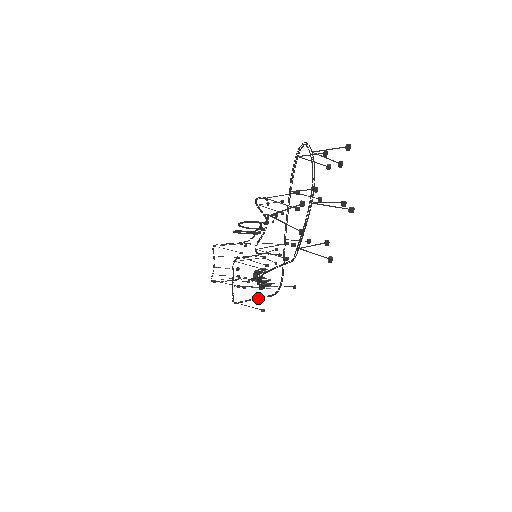
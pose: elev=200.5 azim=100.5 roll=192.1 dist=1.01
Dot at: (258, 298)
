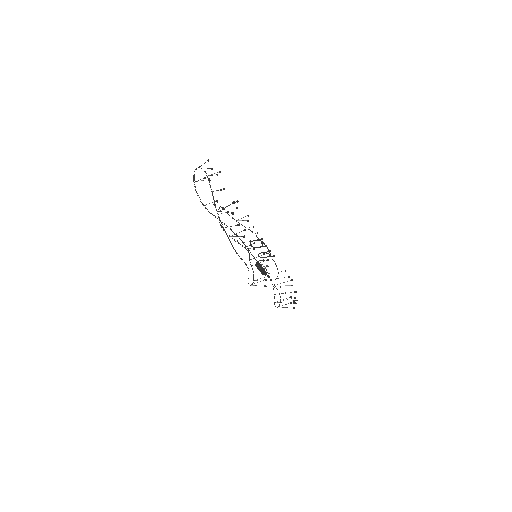
Dot at: occluded
